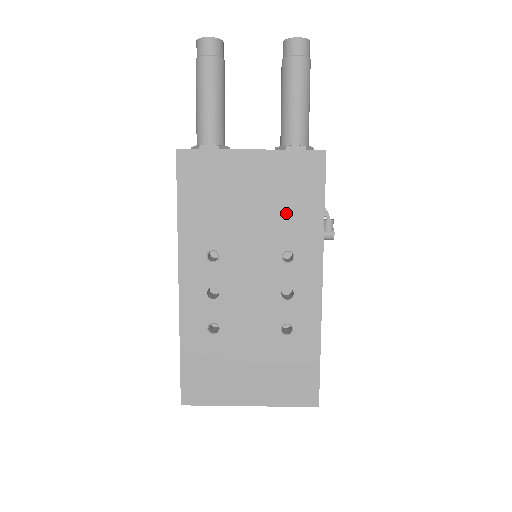
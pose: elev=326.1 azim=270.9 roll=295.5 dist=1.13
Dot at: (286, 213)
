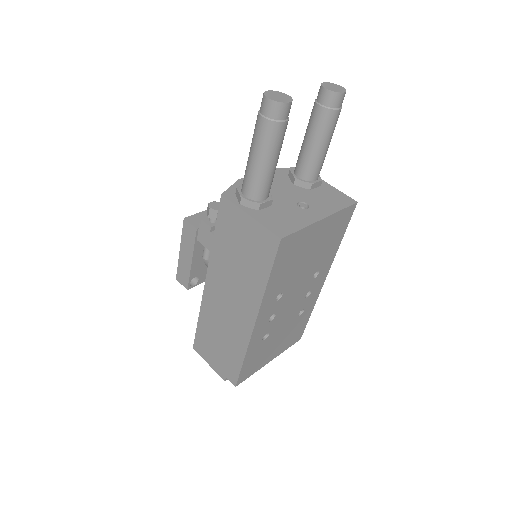
Dot at: (325, 250)
